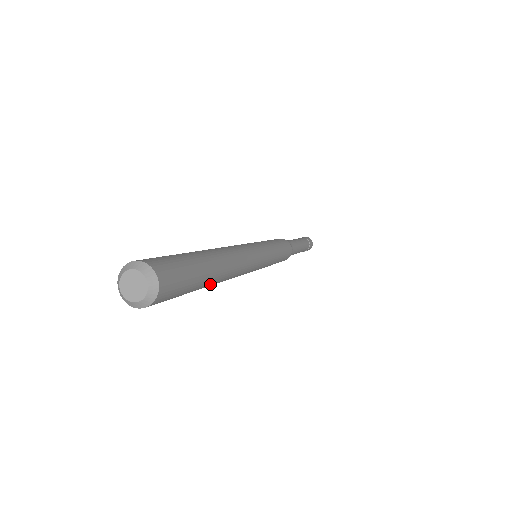
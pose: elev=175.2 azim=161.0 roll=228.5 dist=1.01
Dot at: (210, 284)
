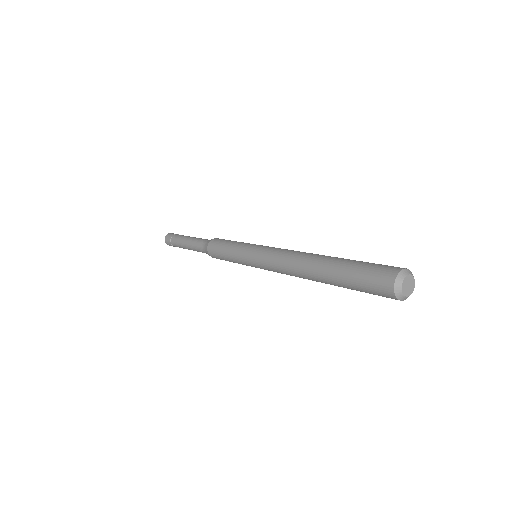
Dot at: occluded
